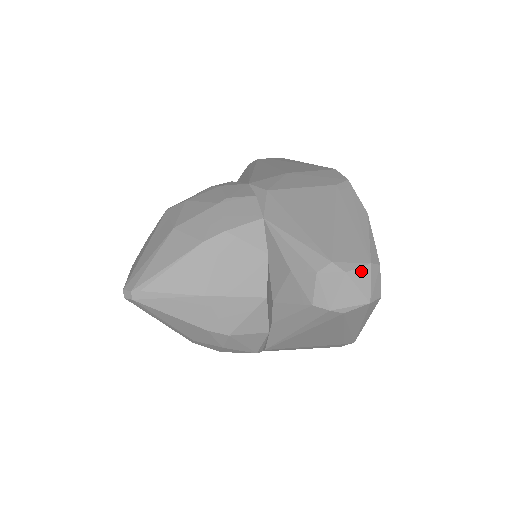
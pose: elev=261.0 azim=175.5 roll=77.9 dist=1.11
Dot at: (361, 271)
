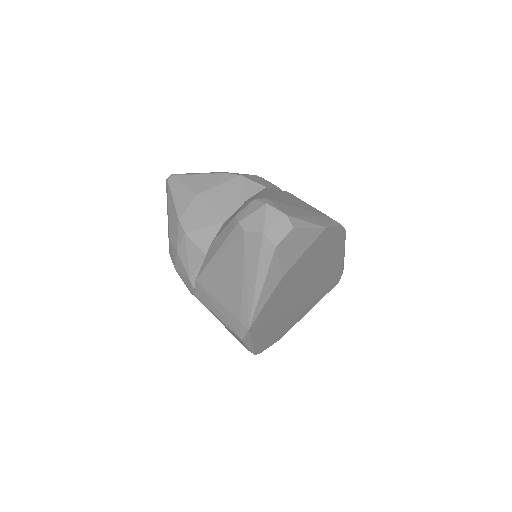
Dot at: (276, 212)
